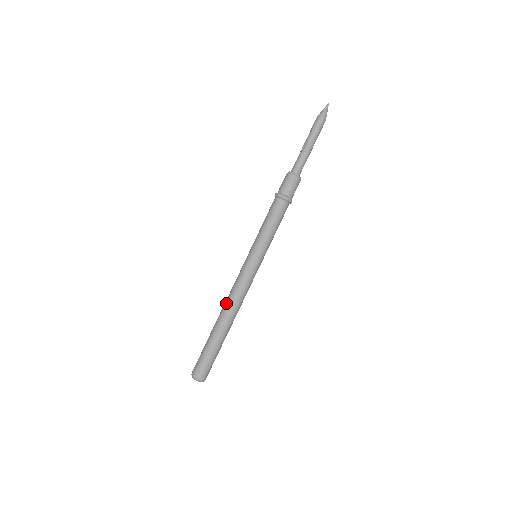
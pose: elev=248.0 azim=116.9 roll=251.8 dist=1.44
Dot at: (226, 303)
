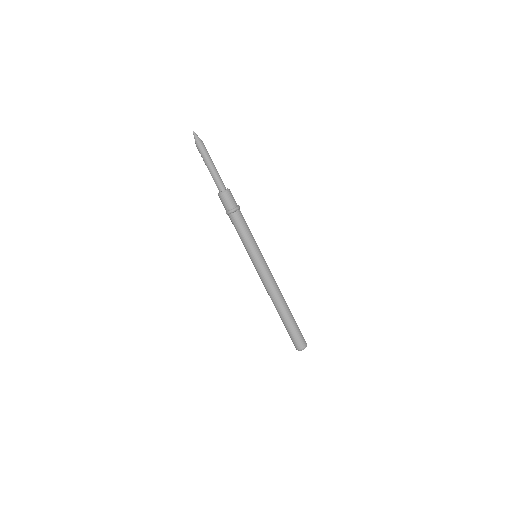
Dot at: (270, 297)
